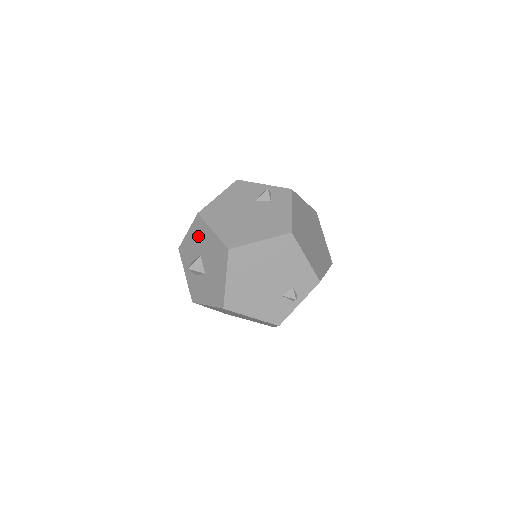
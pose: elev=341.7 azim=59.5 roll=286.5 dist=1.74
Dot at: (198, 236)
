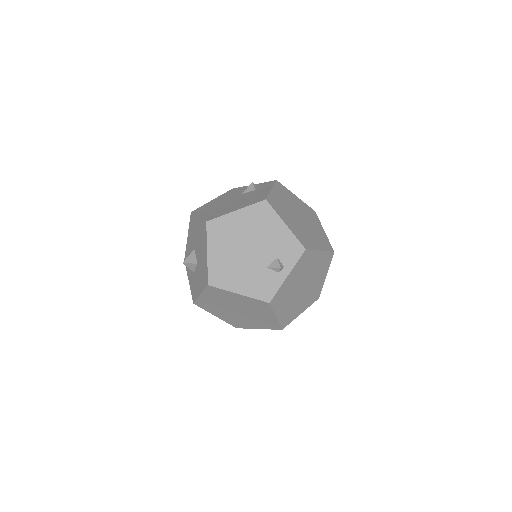
Dot at: (192, 232)
